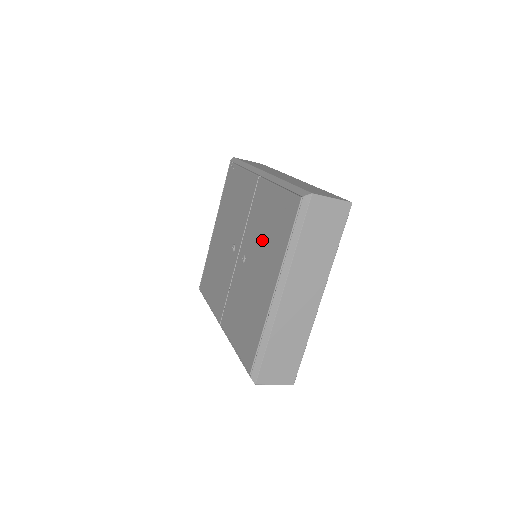
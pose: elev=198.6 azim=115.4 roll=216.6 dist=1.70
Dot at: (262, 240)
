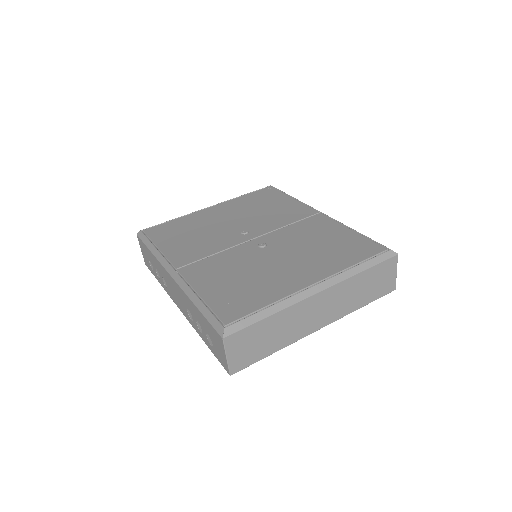
Dot at: (307, 247)
